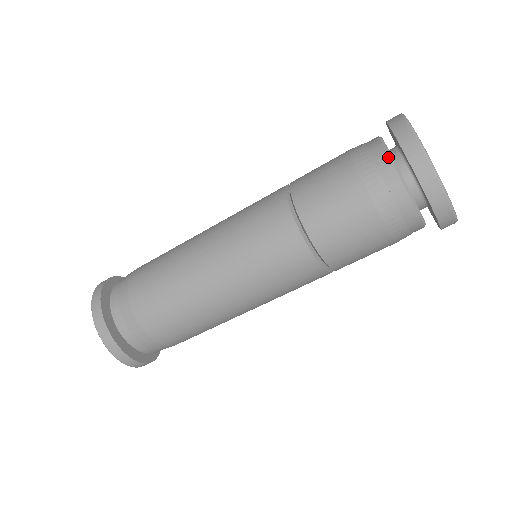
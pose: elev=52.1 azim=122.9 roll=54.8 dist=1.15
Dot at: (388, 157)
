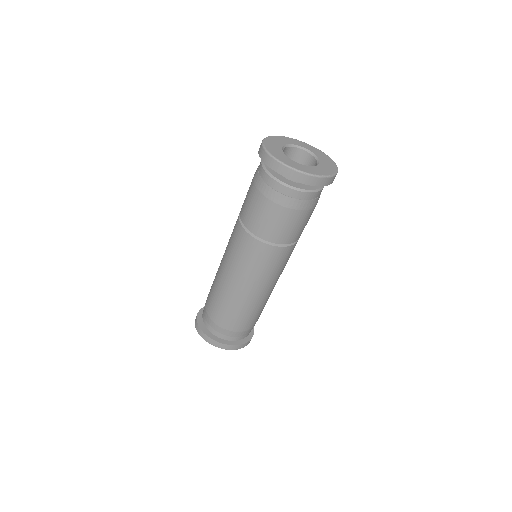
Dot at: (276, 181)
